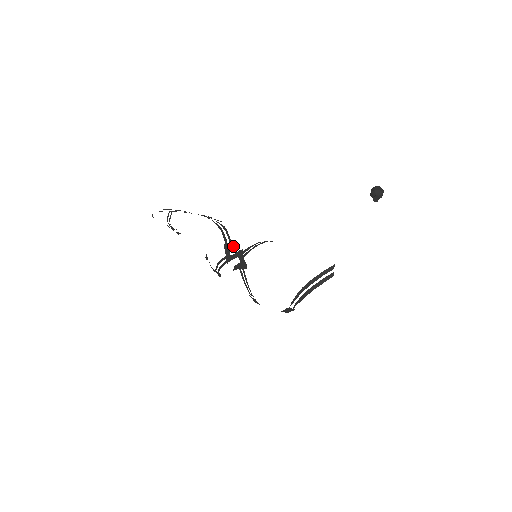
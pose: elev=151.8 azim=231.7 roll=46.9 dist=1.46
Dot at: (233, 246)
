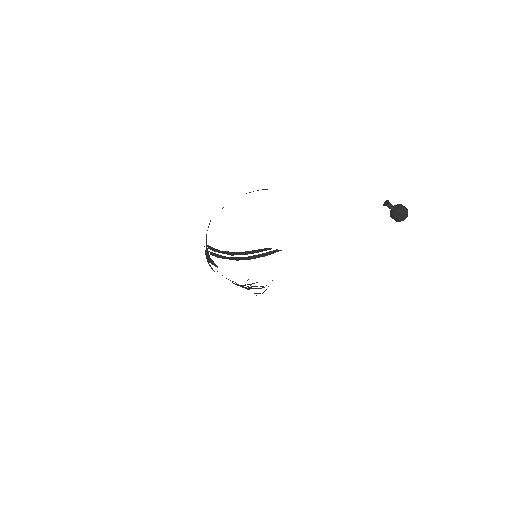
Dot at: occluded
